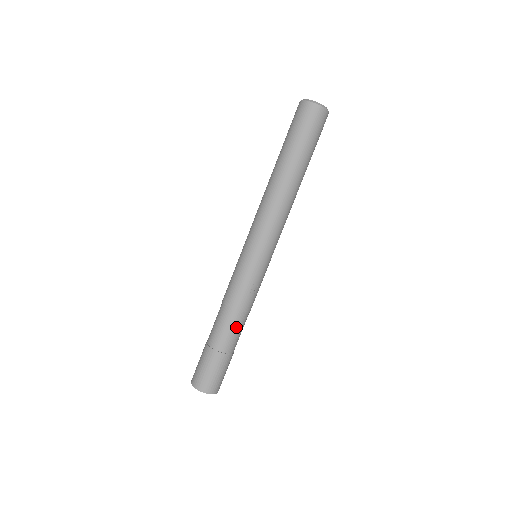
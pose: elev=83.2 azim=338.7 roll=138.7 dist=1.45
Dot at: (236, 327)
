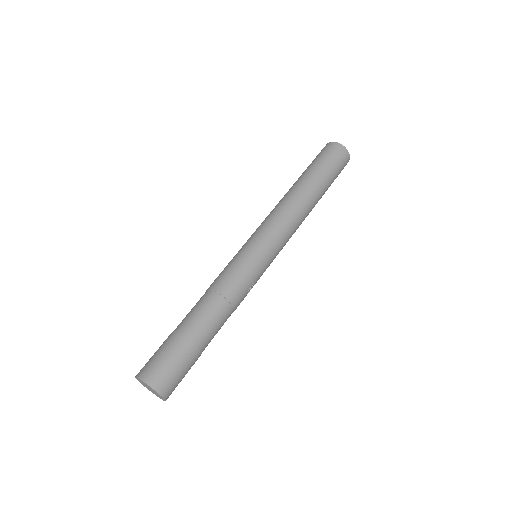
Dot at: (222, 324)
